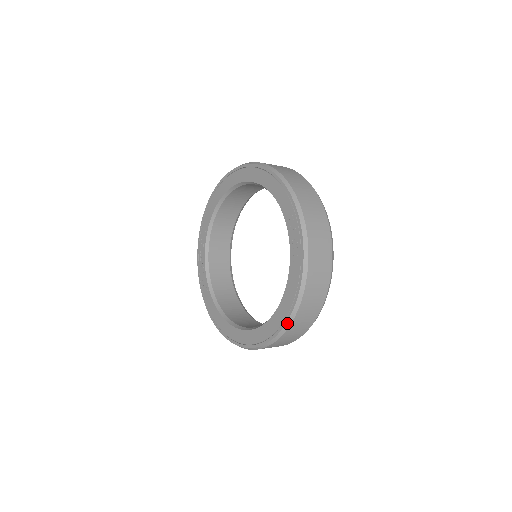
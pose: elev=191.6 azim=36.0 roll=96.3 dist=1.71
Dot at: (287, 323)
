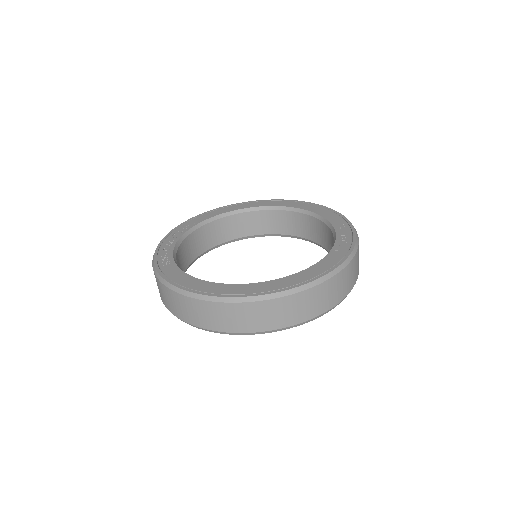
Dot at: (317, 280)
